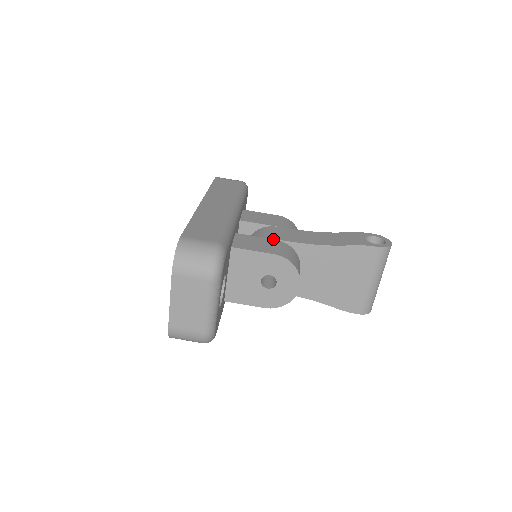
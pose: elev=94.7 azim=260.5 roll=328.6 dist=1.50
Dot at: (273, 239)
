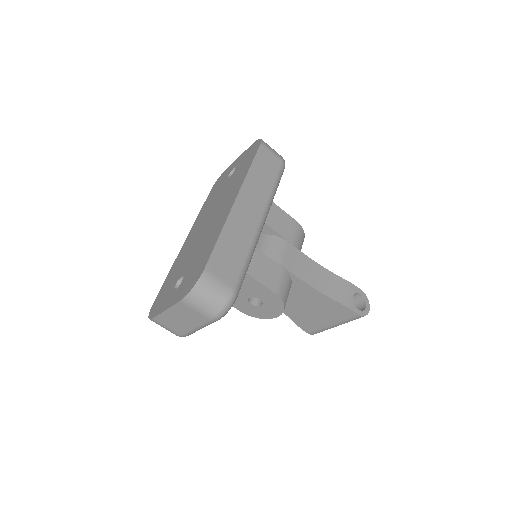
Dot at: (280, 265)
